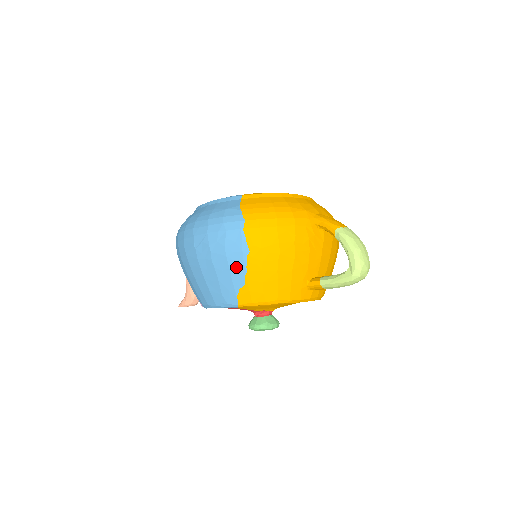
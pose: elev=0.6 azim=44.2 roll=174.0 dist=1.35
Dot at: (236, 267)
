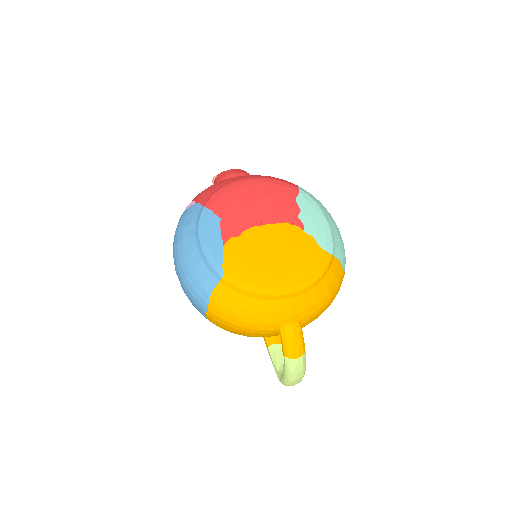
Dot at: occluded
